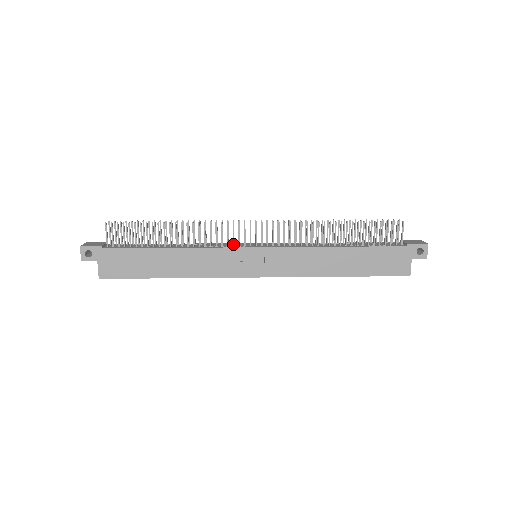
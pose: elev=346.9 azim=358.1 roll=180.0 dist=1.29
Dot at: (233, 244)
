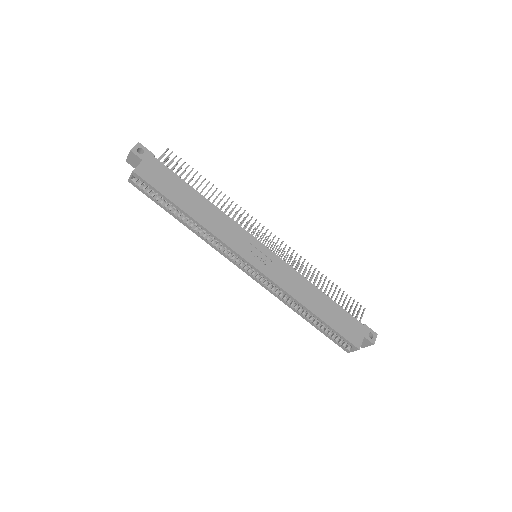
Dot at: (248, 232)
